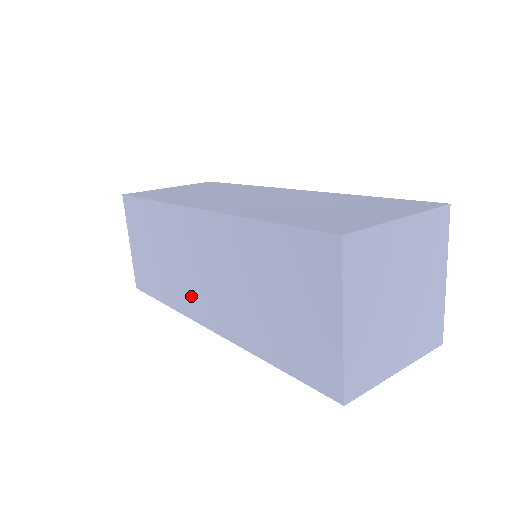
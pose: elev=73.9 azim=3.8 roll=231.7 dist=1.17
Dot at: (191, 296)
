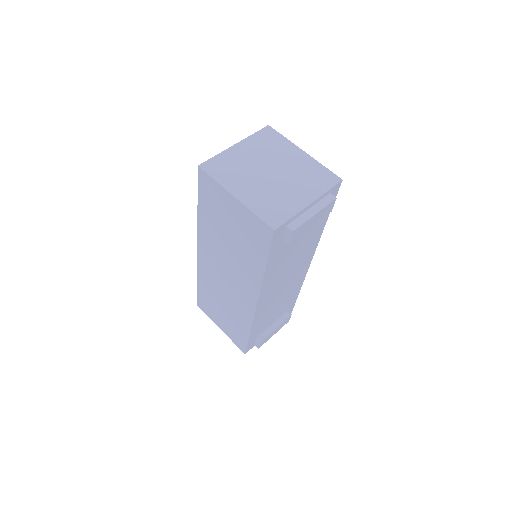
Dot at: occluded
